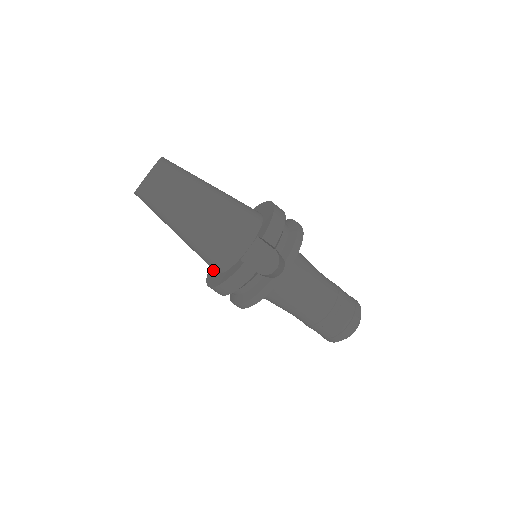
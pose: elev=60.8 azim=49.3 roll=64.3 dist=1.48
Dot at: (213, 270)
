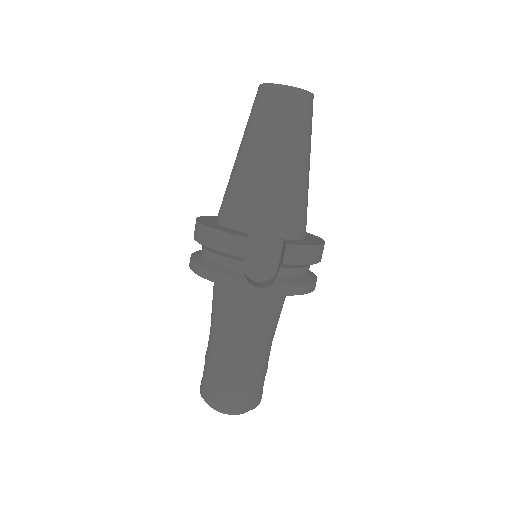
Dot at: (216, 218)
